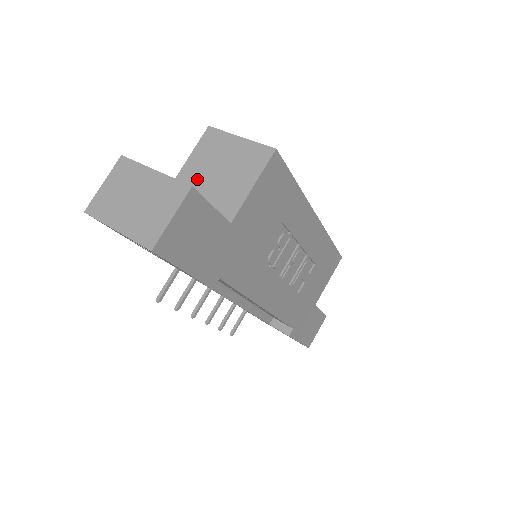
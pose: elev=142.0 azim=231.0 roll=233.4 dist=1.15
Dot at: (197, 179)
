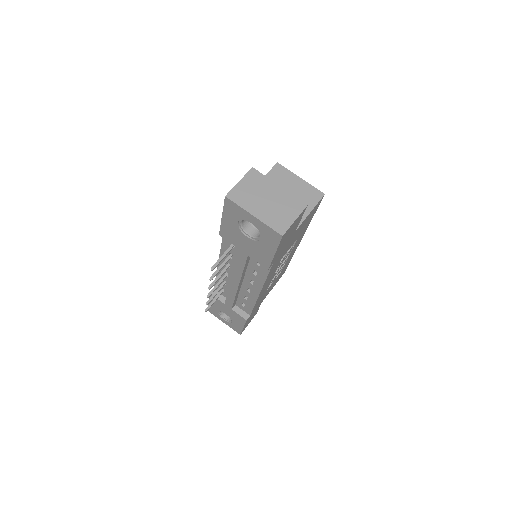
Dot at: occluded
